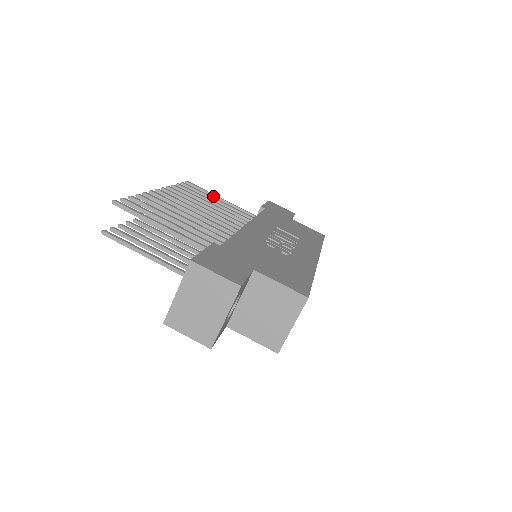
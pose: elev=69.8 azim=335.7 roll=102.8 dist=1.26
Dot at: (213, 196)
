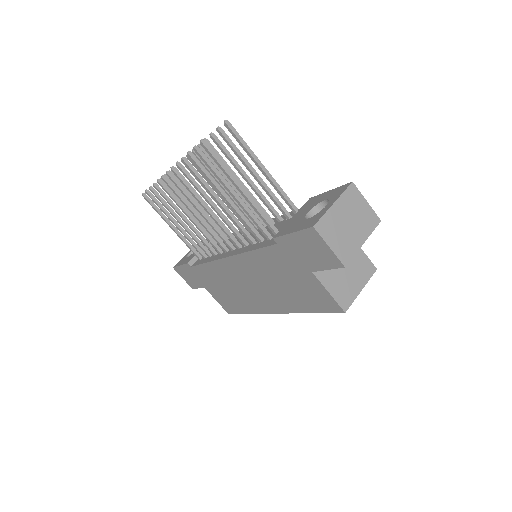
Dot at: occluded
